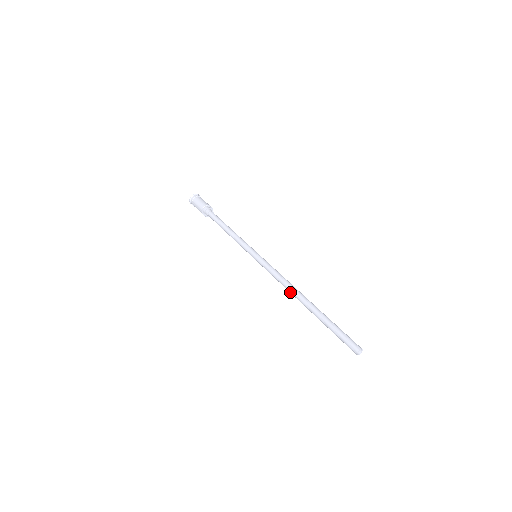
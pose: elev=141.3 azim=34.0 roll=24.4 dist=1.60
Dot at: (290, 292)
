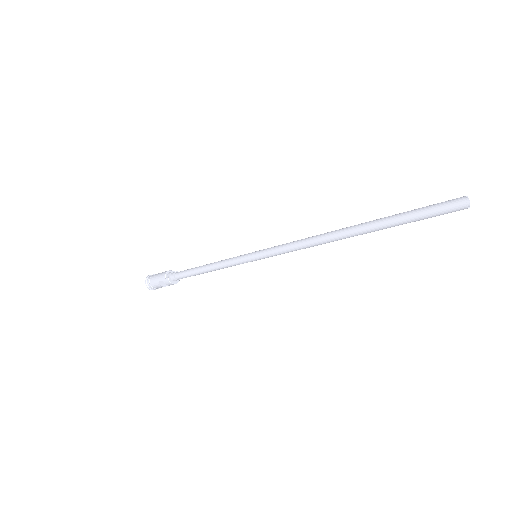
Dot at: (323, 237)
